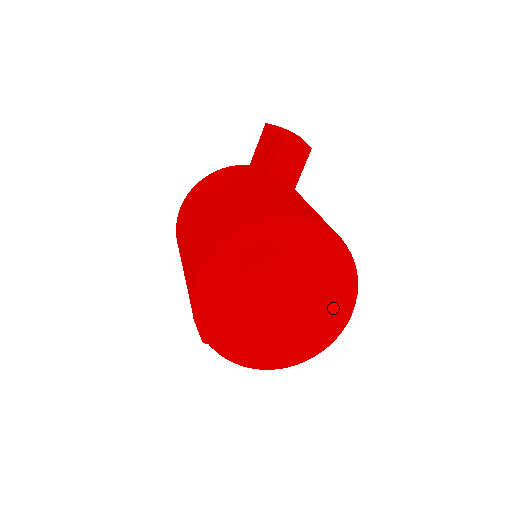
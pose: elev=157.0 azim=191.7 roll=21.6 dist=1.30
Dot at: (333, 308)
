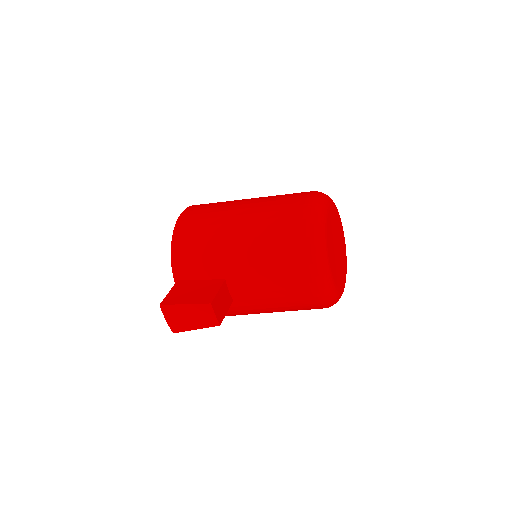
Dot at: (345, 272)
